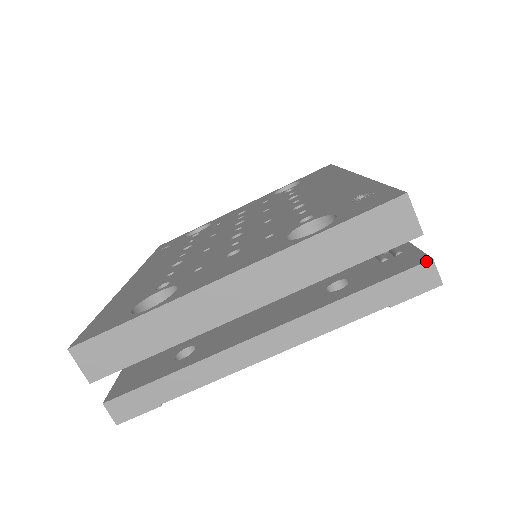
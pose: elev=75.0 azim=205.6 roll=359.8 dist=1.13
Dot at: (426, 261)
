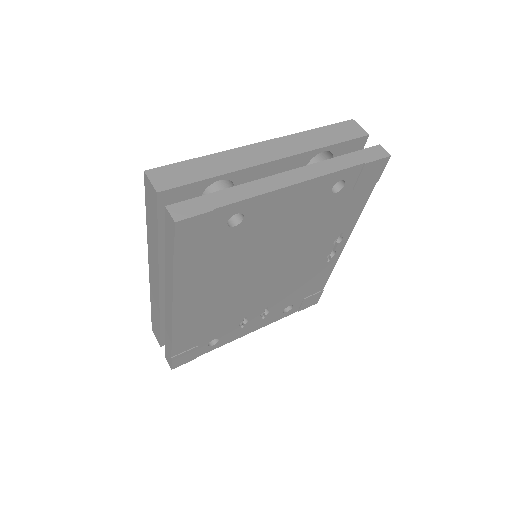
Dot at: (376, 145)
